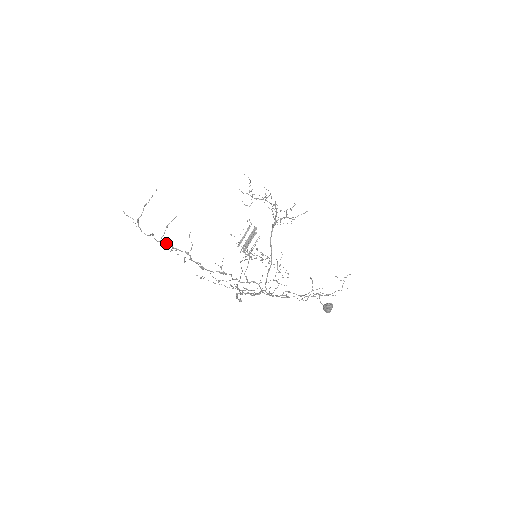
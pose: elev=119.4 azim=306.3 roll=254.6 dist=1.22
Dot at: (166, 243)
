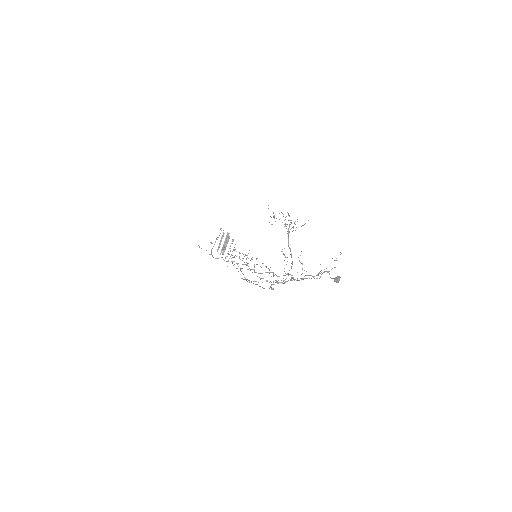
Dot at: (232, 261)
